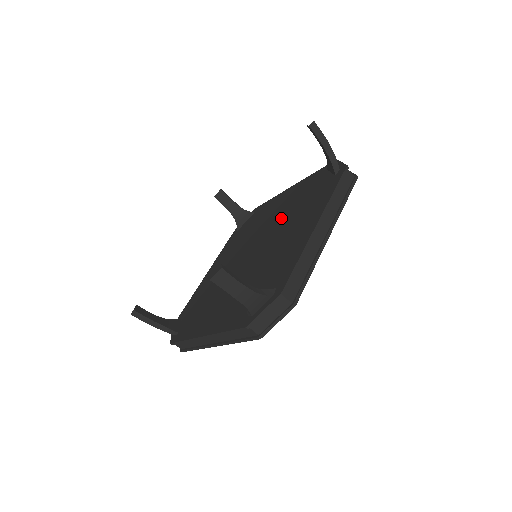
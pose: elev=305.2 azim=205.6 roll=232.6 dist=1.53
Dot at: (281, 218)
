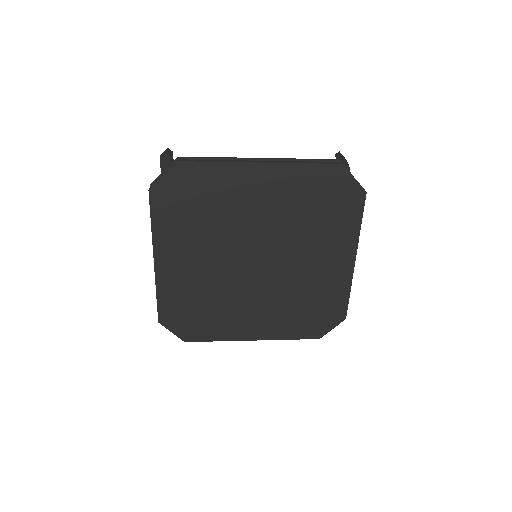
Dot at: occluded
